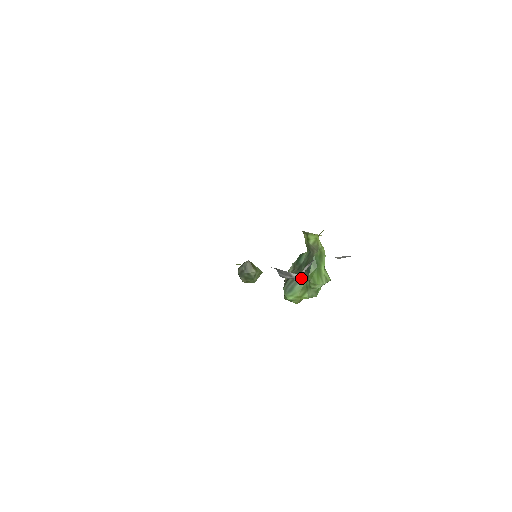
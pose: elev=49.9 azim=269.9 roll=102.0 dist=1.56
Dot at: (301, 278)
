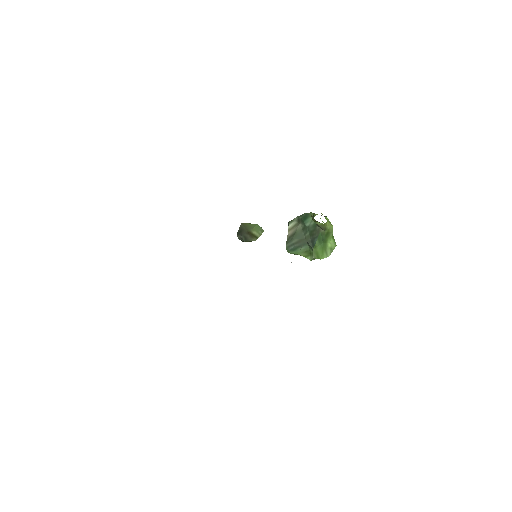
Dot at: (305, 244)
